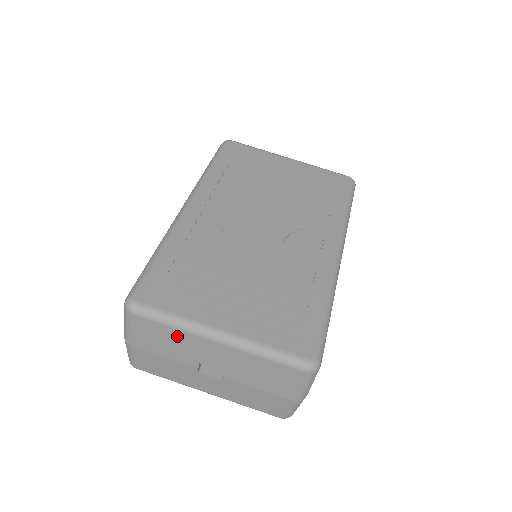
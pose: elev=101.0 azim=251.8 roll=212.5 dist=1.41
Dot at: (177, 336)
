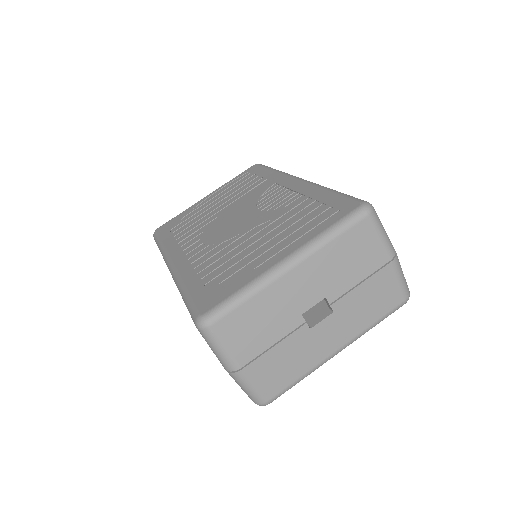
Dot at: (261, 304)
